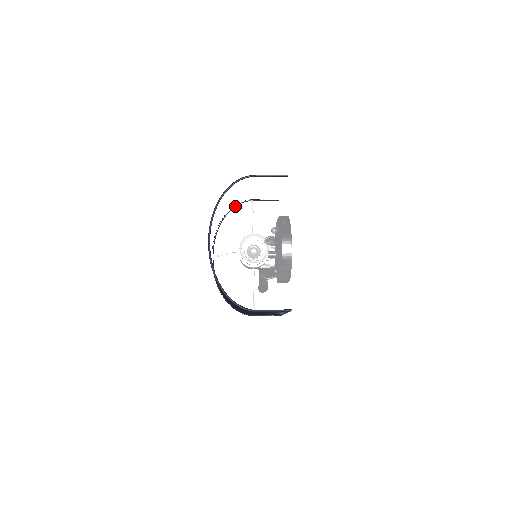
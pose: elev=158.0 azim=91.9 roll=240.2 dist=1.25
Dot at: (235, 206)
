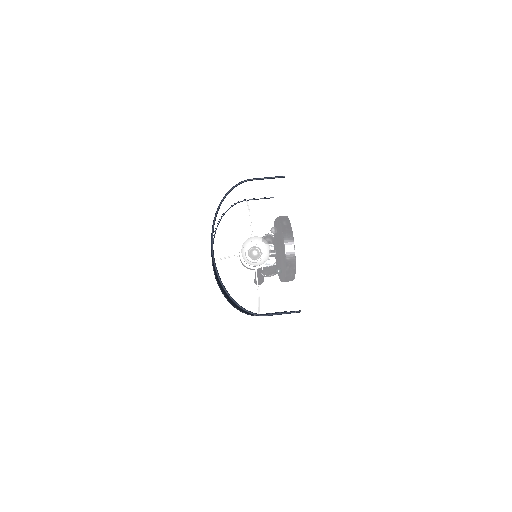
Dot at: (230, 207)
